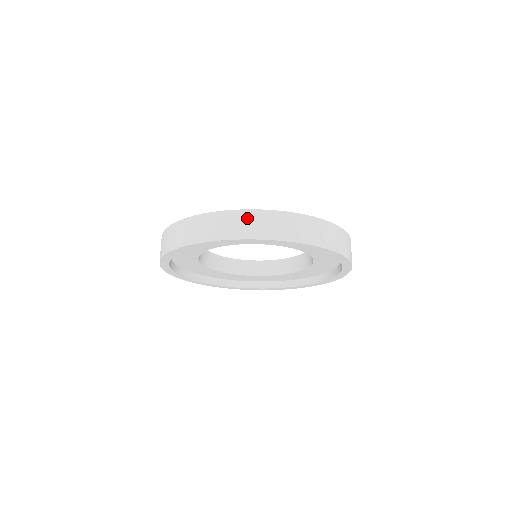
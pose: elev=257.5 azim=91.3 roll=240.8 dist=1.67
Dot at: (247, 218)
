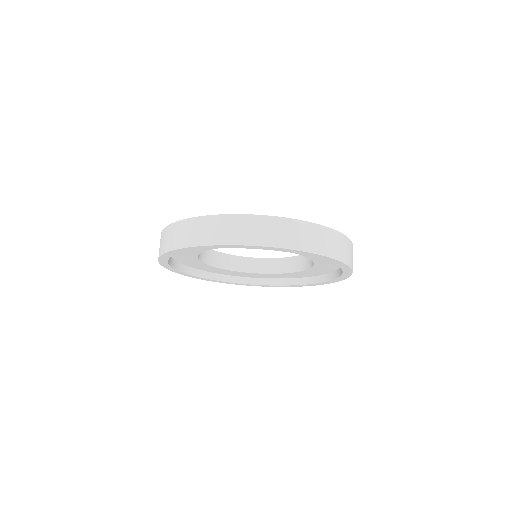
Dot at: (250, 223)
